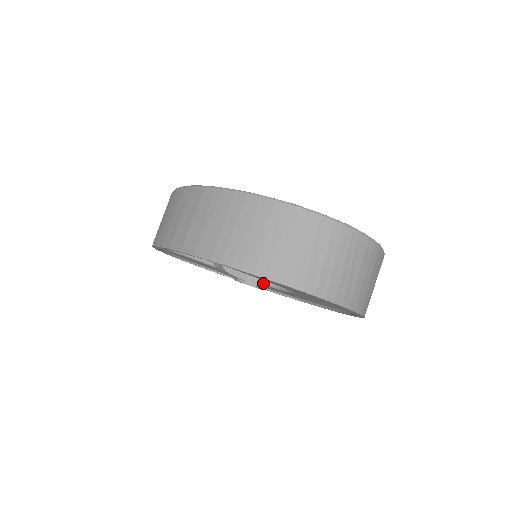
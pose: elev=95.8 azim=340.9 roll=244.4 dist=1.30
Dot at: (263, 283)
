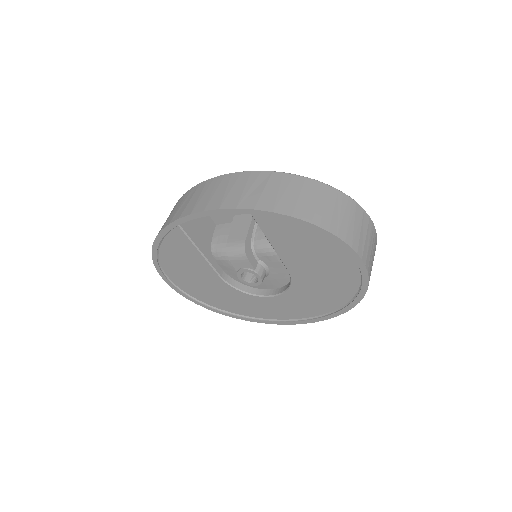
Dot at: (264, 277)
